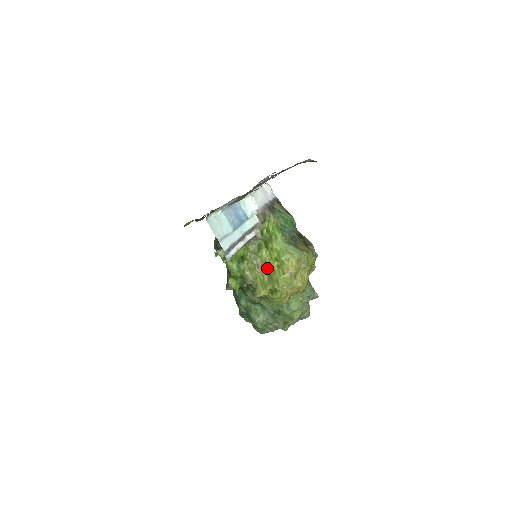
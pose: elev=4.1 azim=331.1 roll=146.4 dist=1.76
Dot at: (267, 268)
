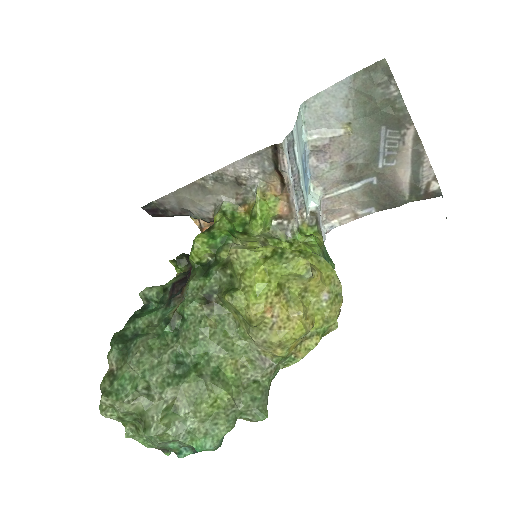
Dot at: occluded
